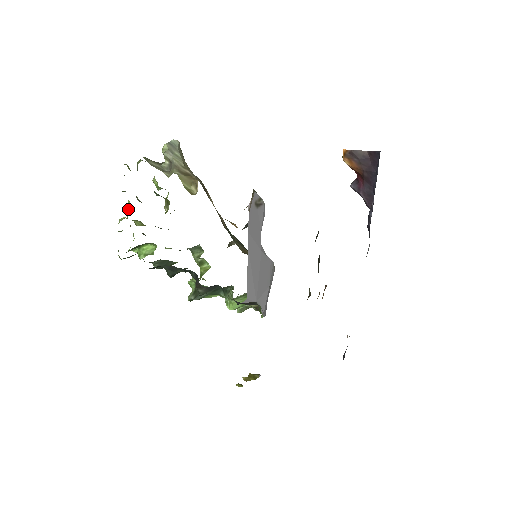
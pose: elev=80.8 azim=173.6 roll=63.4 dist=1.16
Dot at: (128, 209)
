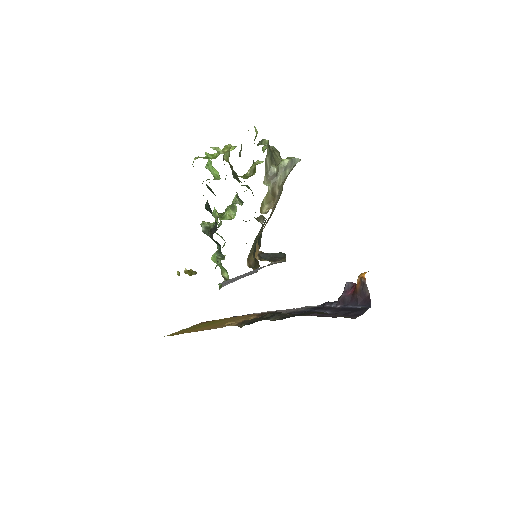
Dot at: (230, 145)
